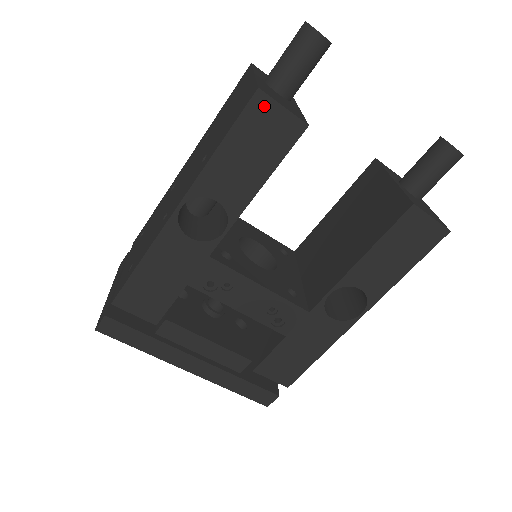
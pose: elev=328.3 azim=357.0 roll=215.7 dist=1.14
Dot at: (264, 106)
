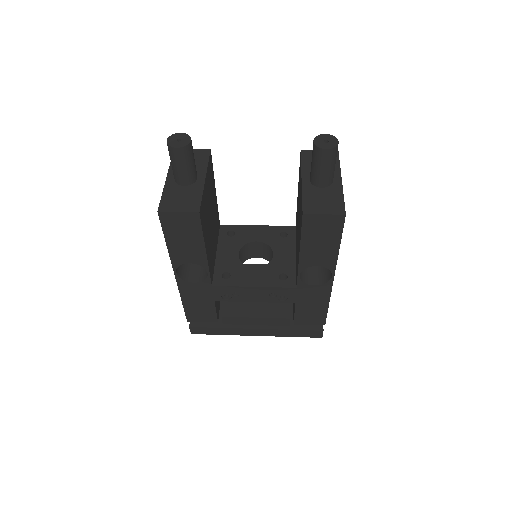
Dot at: (168, 217)
